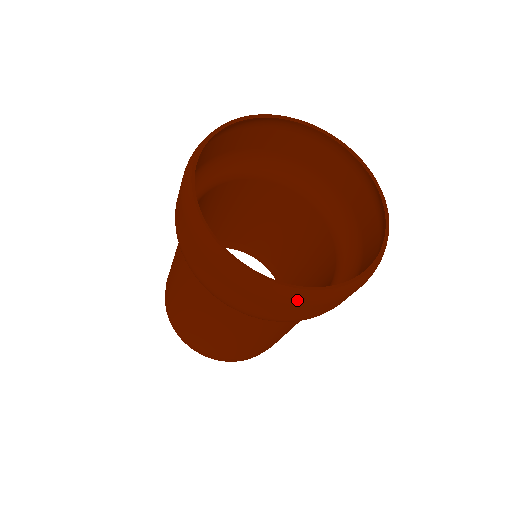
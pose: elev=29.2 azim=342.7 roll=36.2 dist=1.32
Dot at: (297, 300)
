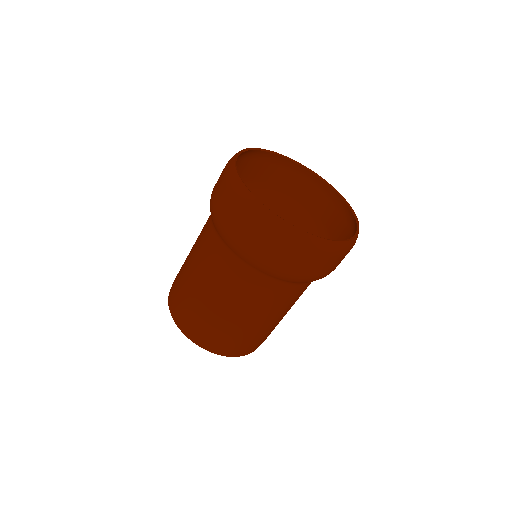
Dot at: (348, 249)
